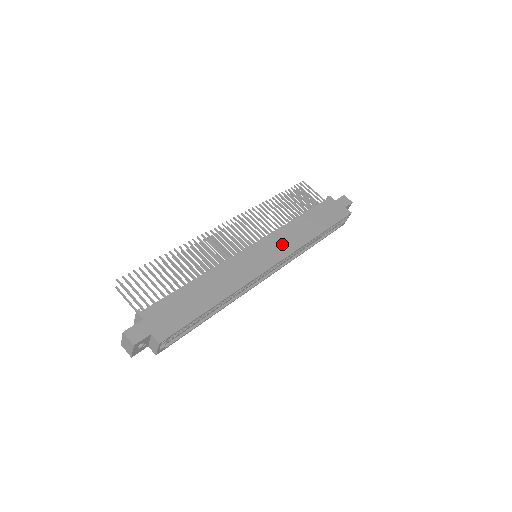
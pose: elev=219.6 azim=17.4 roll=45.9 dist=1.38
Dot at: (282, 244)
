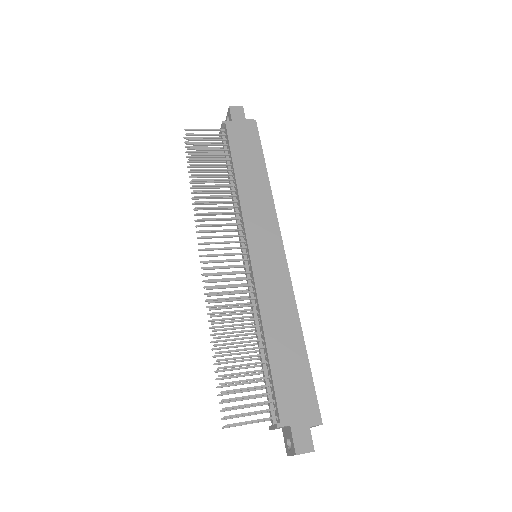
Dot at: (263, 222)
